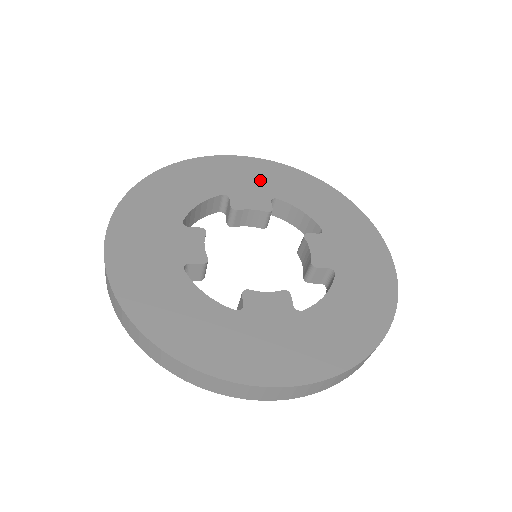
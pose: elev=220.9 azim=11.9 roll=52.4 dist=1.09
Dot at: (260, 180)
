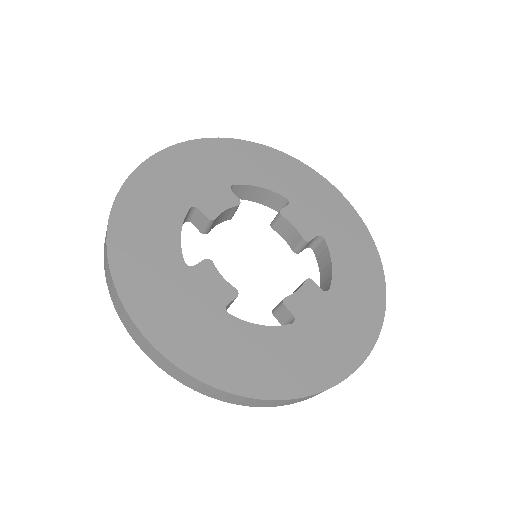
Dot at: (330, 217)
